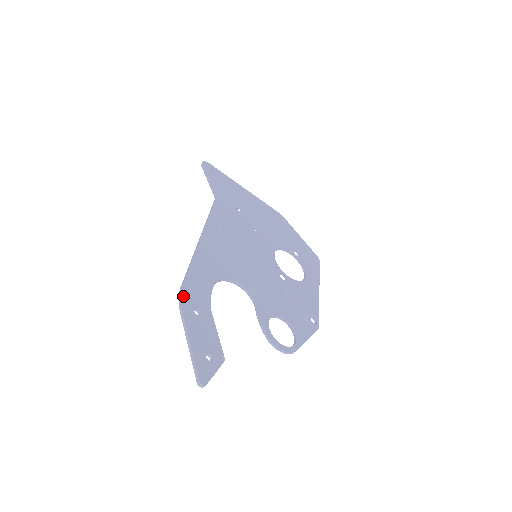
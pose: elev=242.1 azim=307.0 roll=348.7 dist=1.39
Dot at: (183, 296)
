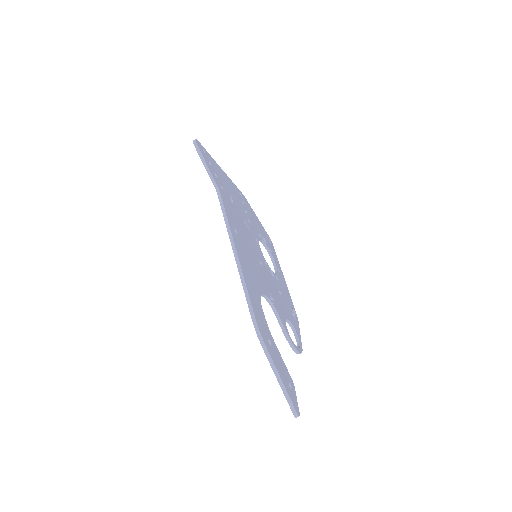
Dot at: (260, 330)
